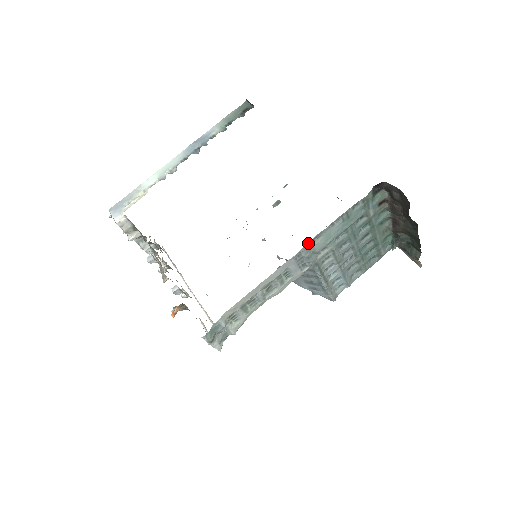
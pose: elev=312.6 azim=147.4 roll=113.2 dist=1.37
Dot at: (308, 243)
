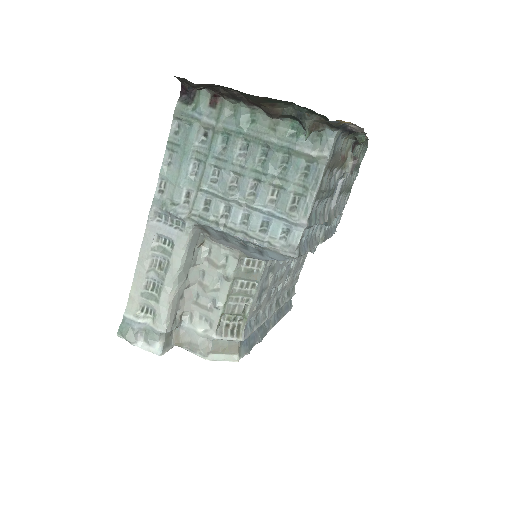
Dot at: (155, 197)
